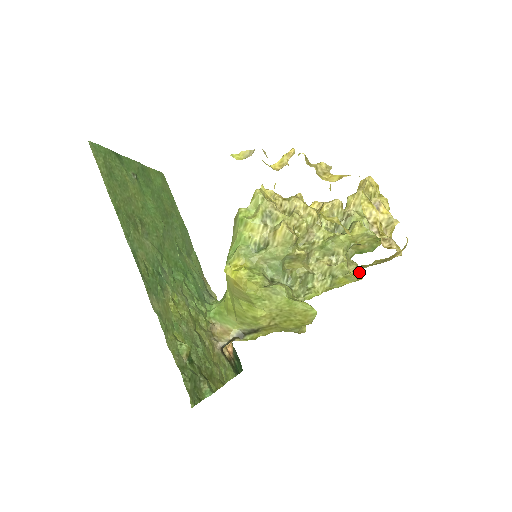
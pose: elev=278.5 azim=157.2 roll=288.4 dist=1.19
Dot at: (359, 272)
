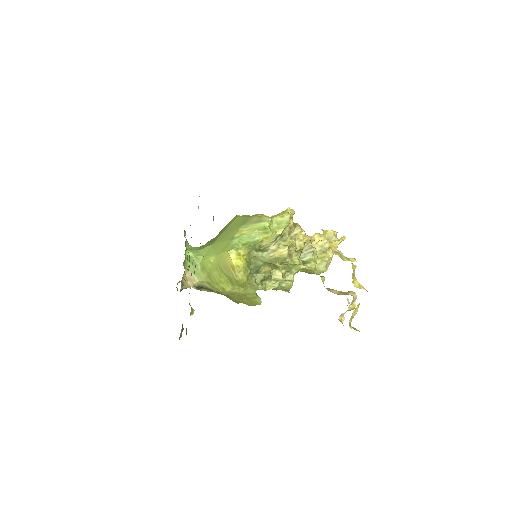
Dot at: occluded
